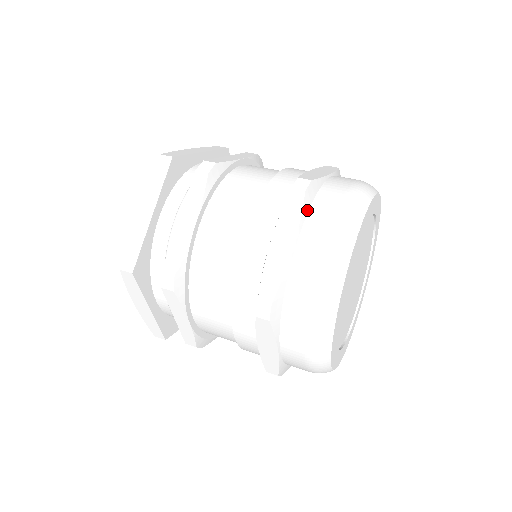
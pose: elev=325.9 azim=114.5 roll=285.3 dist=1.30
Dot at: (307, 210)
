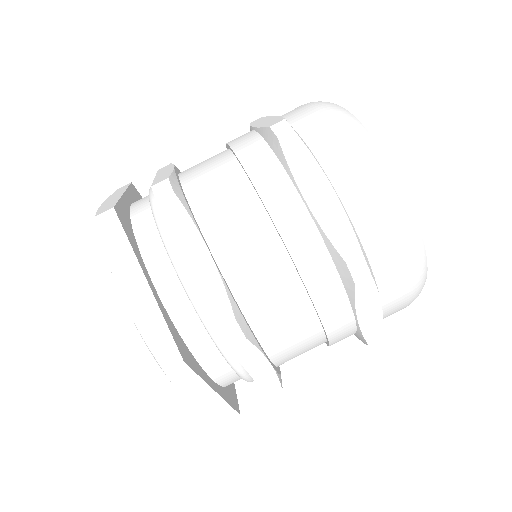
Dot at: (373, 275)
